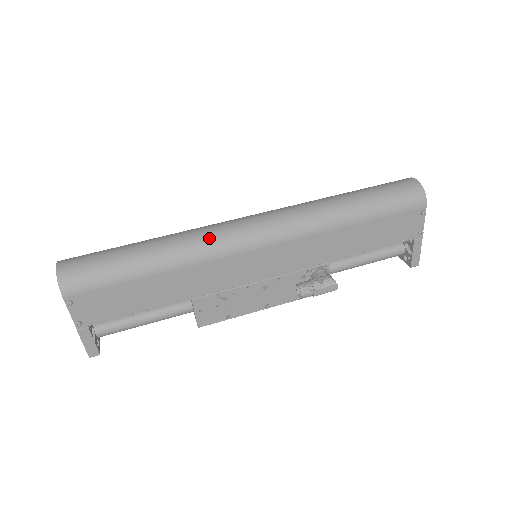
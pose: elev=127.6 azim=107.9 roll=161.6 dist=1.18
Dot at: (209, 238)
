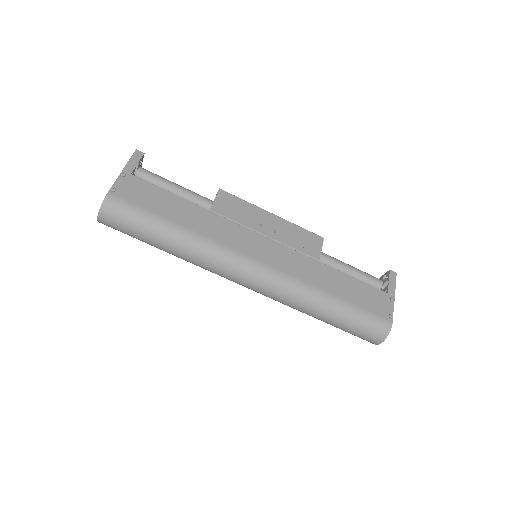
Dot at: occluded
